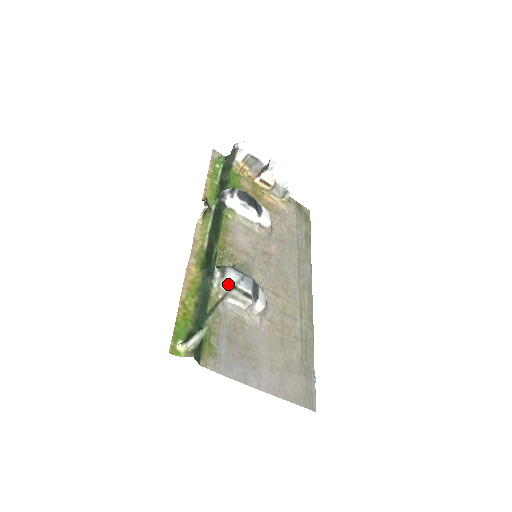
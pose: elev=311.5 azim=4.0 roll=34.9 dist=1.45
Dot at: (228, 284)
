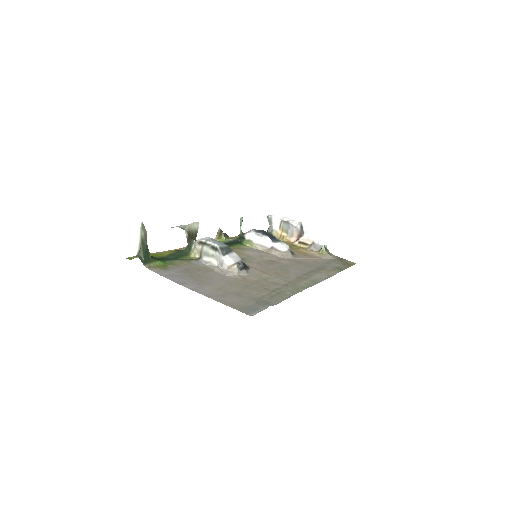
Dot at: (200, 242)
